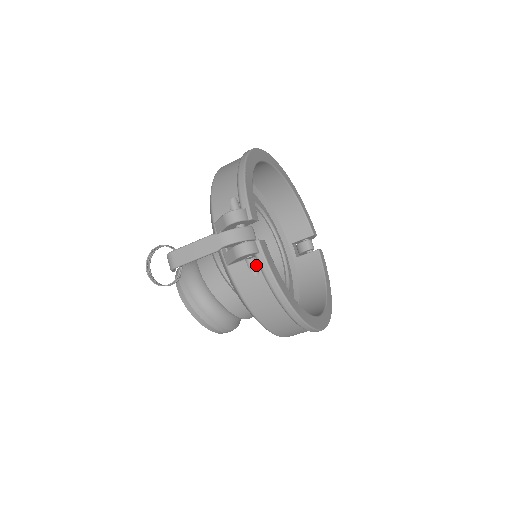
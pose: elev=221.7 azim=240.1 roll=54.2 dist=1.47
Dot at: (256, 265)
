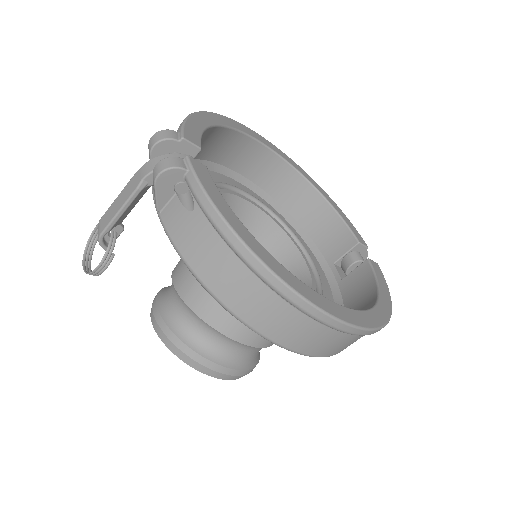
Dot at: (191, 197)
